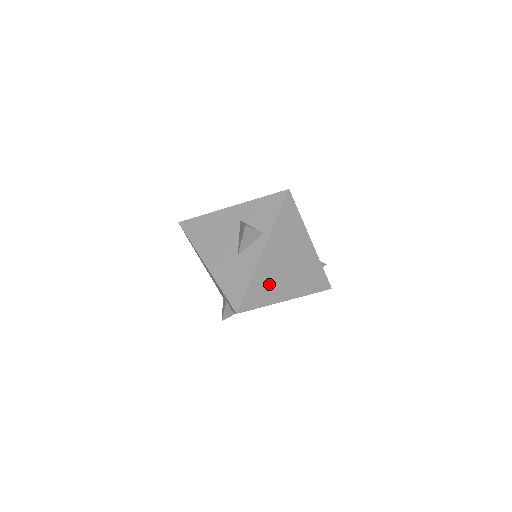
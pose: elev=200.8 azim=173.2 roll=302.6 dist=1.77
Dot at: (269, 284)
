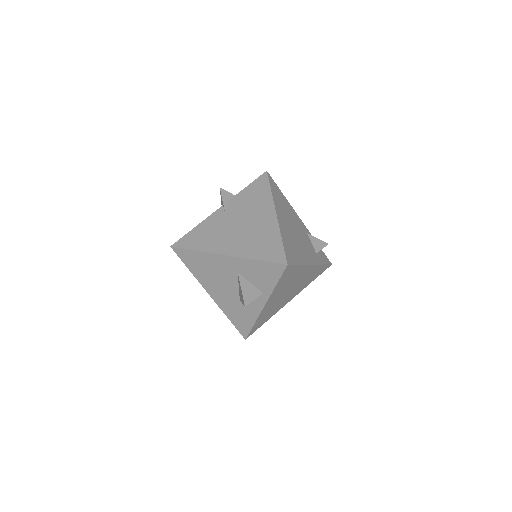
Dot at: (271, 311)
